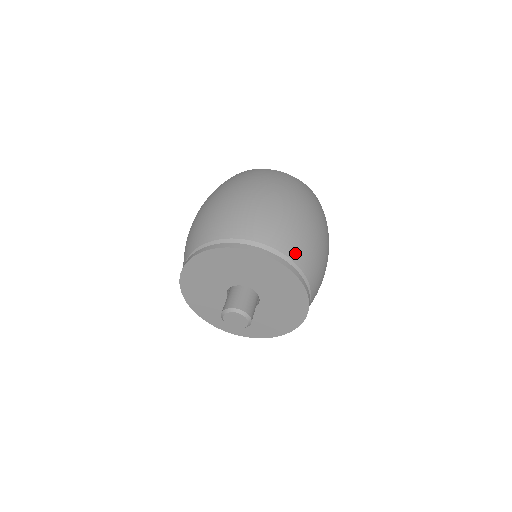
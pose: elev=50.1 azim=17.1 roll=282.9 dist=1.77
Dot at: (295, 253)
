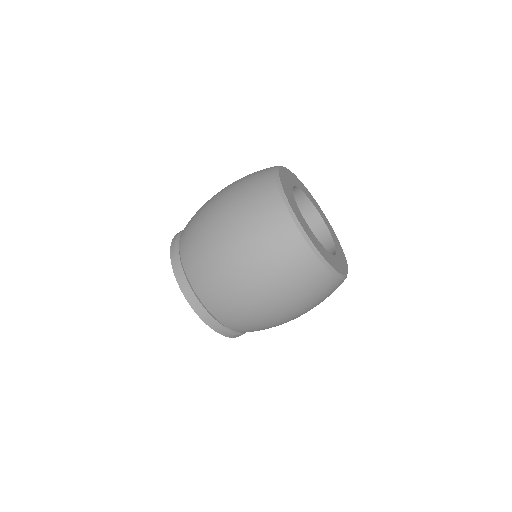
Dot at: (219, 315)
